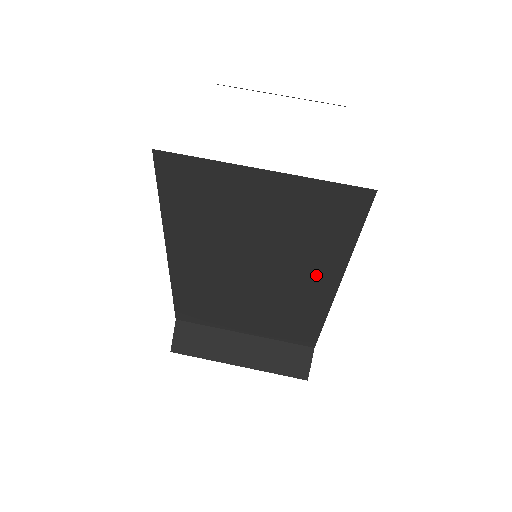
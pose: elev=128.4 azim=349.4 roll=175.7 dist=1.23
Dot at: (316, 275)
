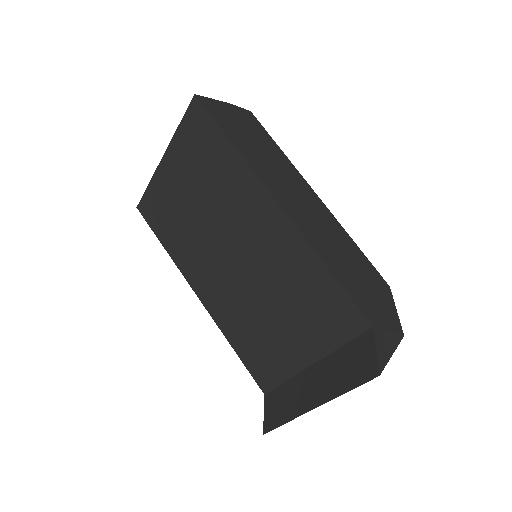
Dot at: (255, 208)
